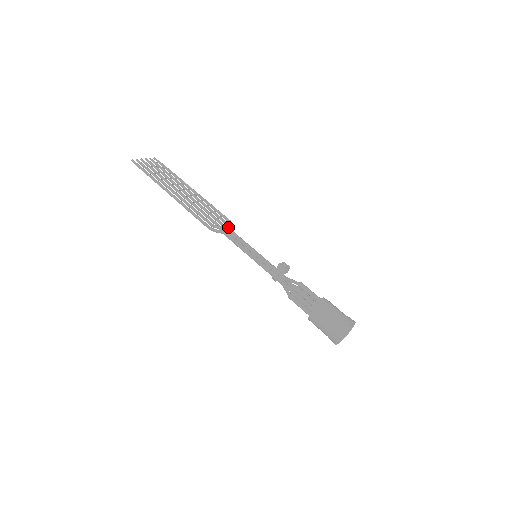
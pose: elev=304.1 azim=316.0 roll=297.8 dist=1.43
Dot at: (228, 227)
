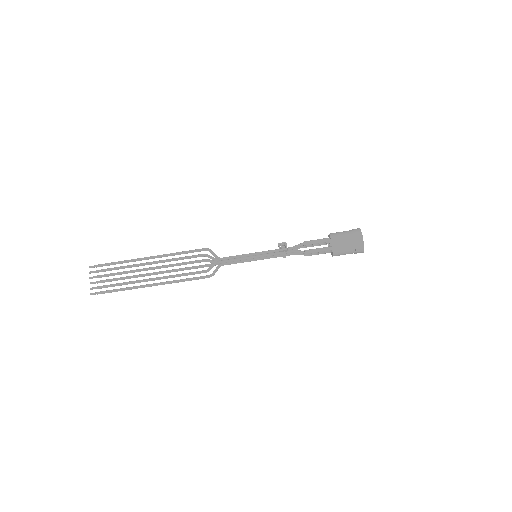
Dot at: (215, 260)
